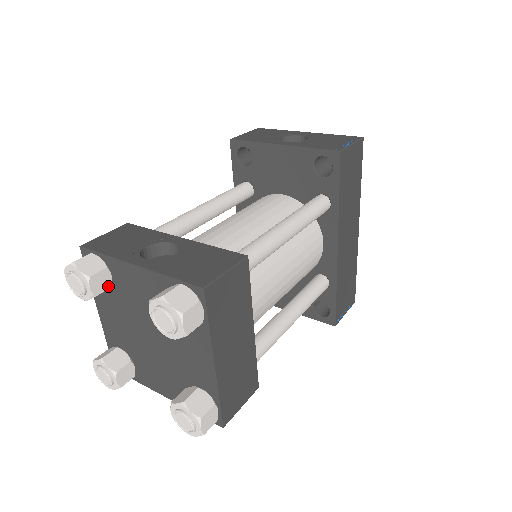
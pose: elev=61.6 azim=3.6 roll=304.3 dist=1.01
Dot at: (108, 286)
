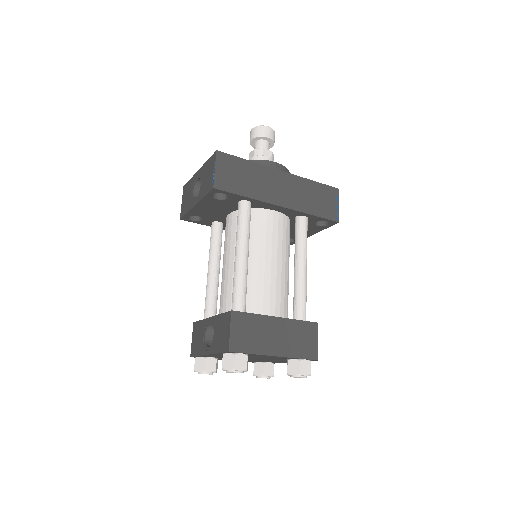
Dot at: (215, 361)
